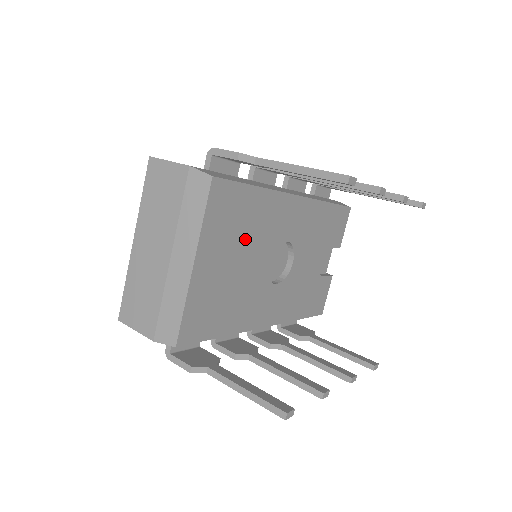
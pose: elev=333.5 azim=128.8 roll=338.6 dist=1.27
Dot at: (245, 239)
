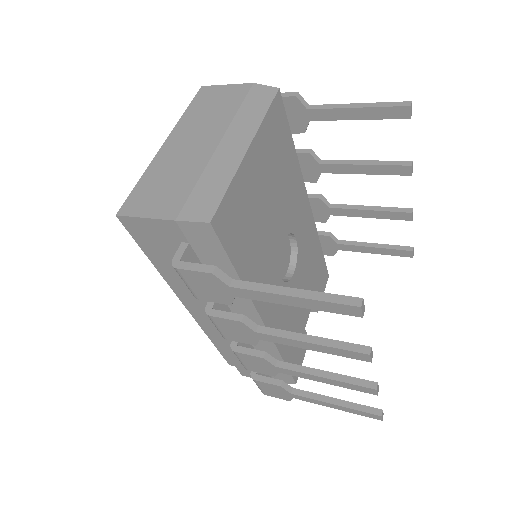
Dot at: (278, 186)
